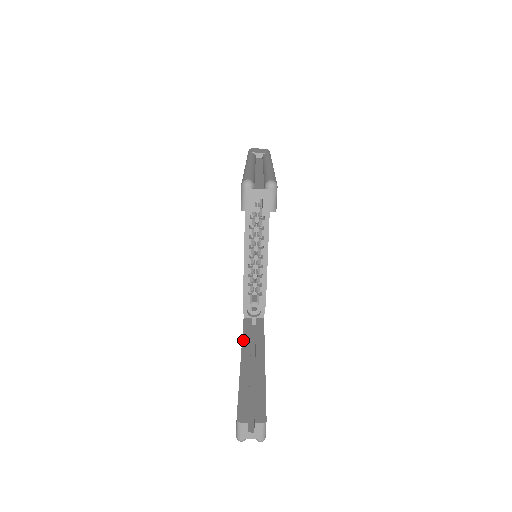
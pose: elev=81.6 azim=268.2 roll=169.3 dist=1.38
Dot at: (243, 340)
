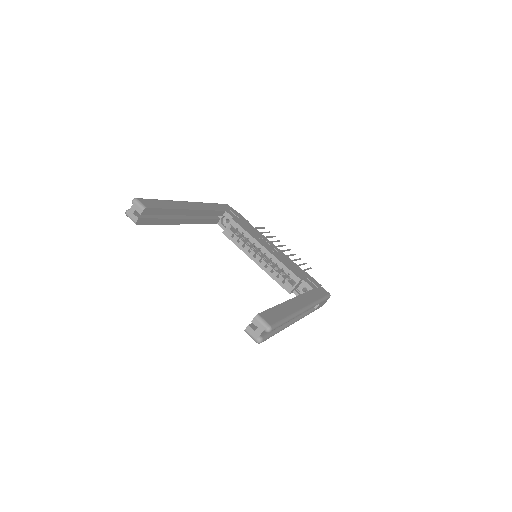
Dot at: occluded
